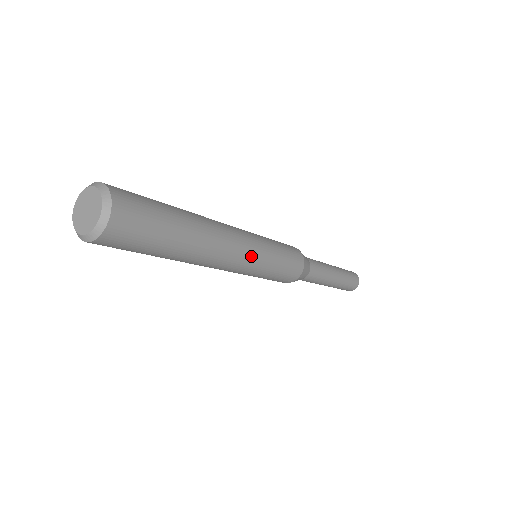
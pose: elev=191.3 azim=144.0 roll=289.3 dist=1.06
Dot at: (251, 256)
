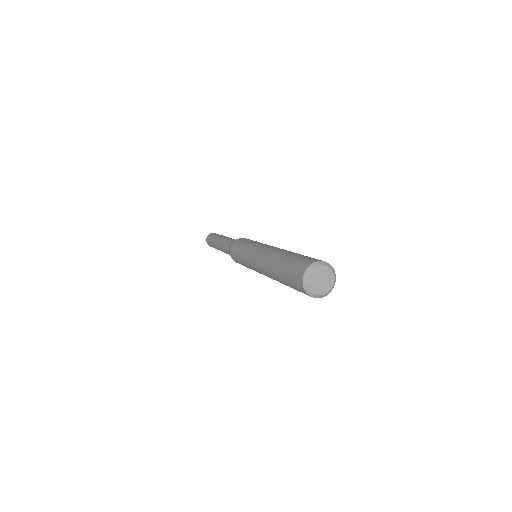
Dot at: occluded
